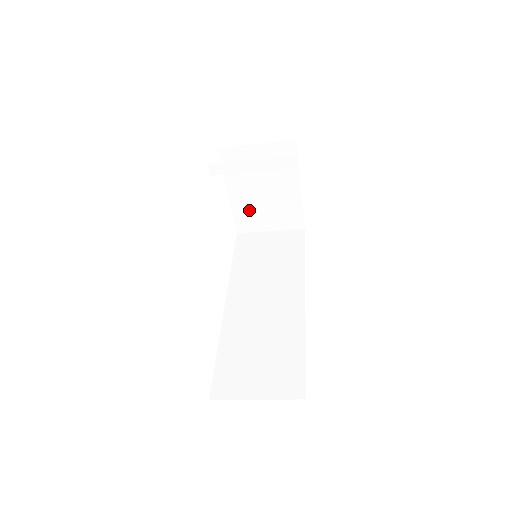
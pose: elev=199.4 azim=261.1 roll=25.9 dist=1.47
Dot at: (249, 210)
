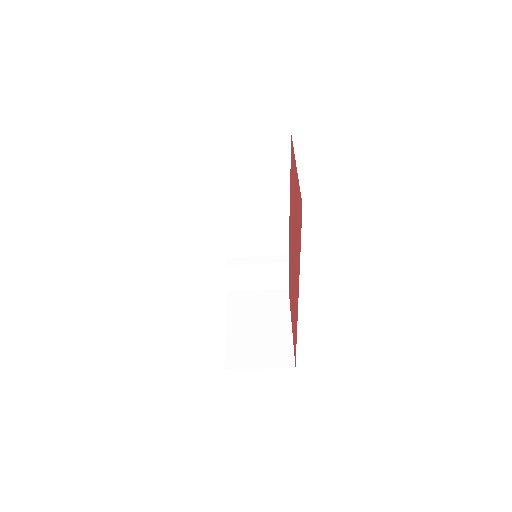
Dot at: (242, 344)
